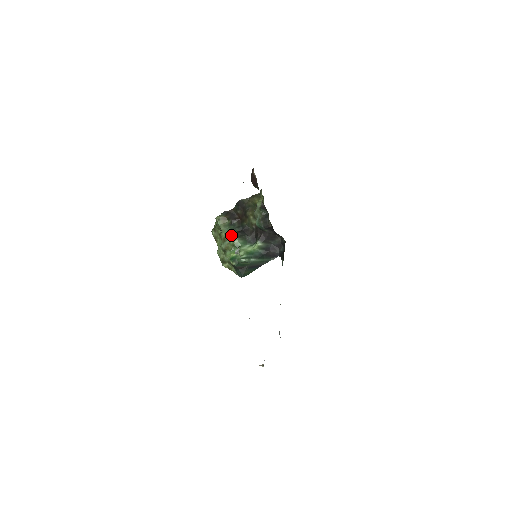
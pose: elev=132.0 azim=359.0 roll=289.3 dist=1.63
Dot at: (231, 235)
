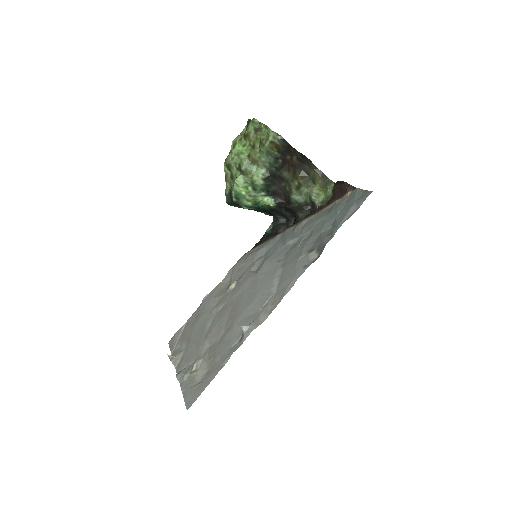
Dot at: (263, 167)
